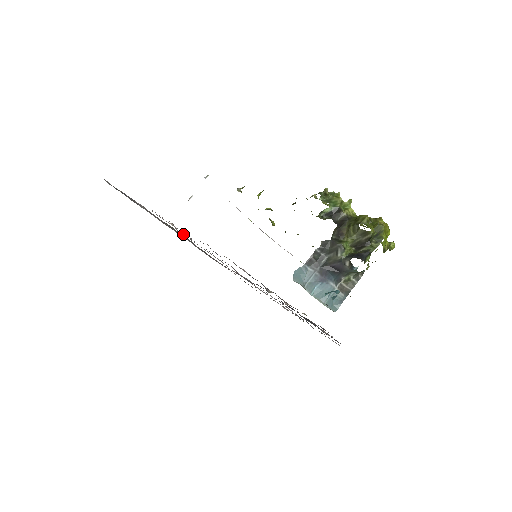
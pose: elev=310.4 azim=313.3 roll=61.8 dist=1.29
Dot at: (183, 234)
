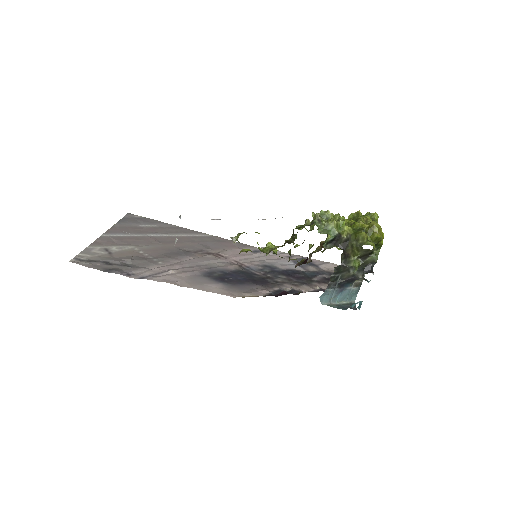
Dot at: (181, 266)
